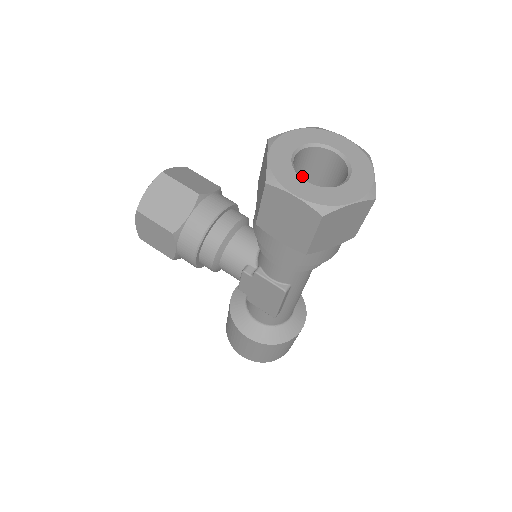
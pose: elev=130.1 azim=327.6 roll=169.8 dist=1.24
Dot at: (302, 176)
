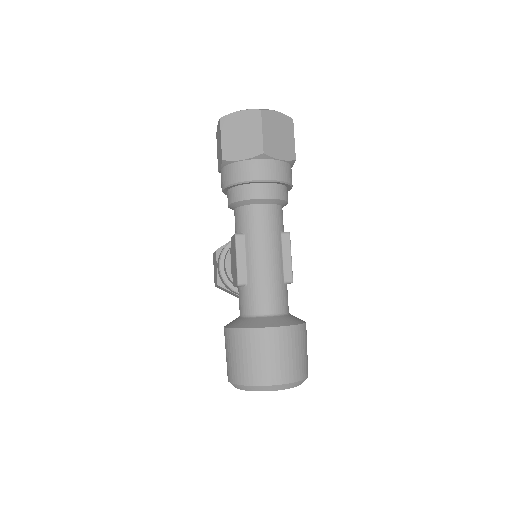
Dot at: occluded
